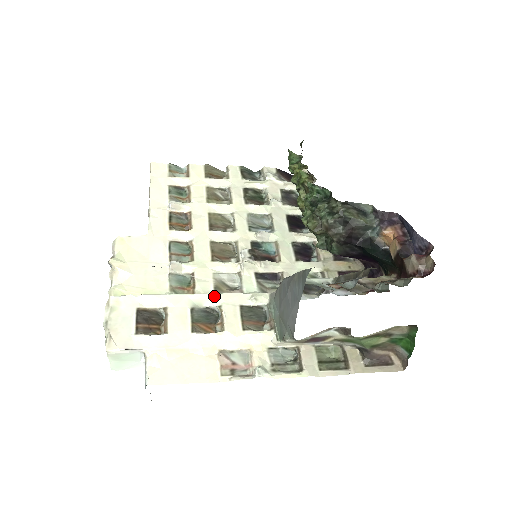
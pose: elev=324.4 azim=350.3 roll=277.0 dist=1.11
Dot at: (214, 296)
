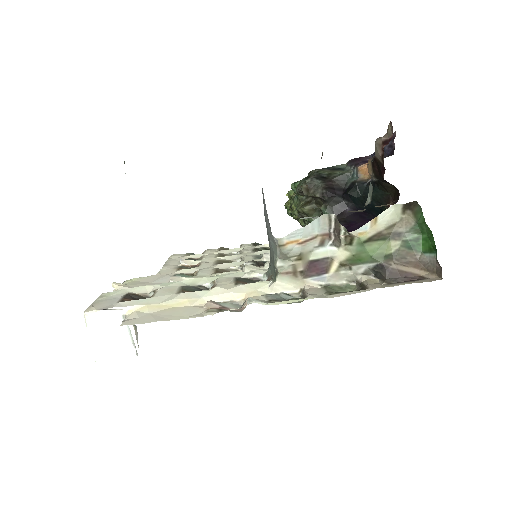
Dot at: (208, 278)
